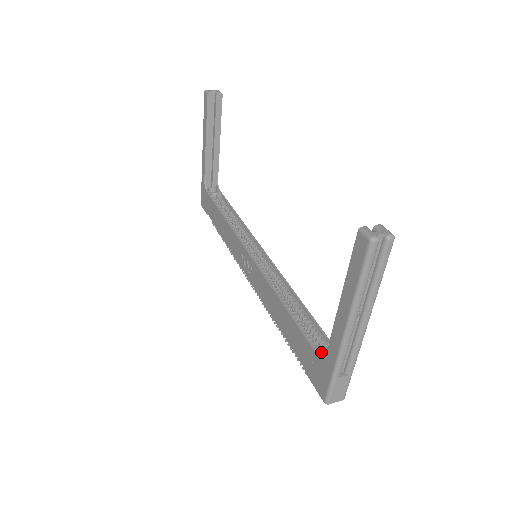
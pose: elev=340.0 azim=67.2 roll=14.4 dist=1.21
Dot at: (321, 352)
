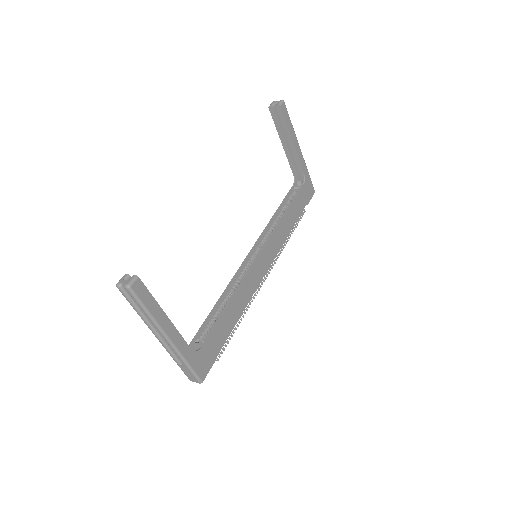
Dot at: (195, 345)
